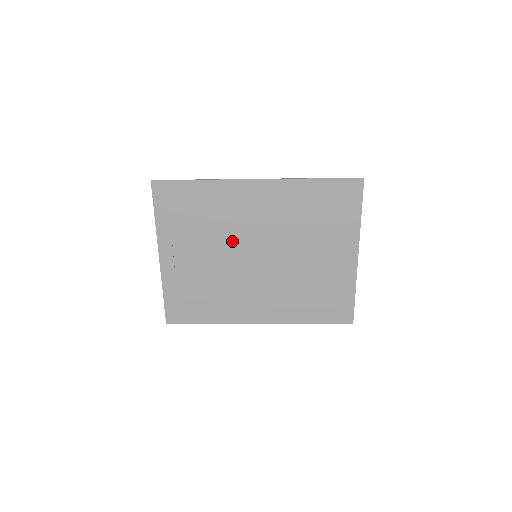
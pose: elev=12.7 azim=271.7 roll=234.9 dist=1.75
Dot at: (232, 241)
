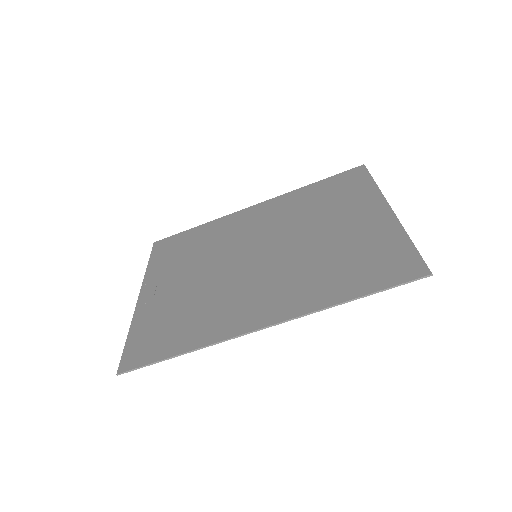
Dot at: (227, 253)
